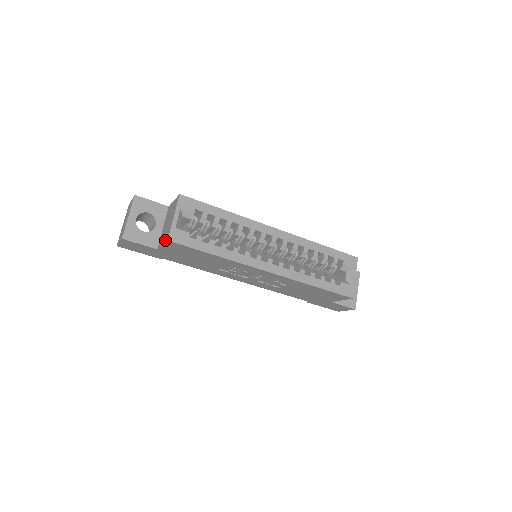
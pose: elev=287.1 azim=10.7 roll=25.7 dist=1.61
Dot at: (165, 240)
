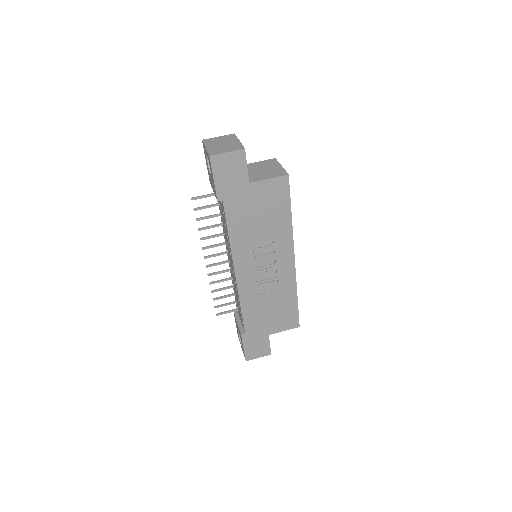
Dot at: (279, 175)
